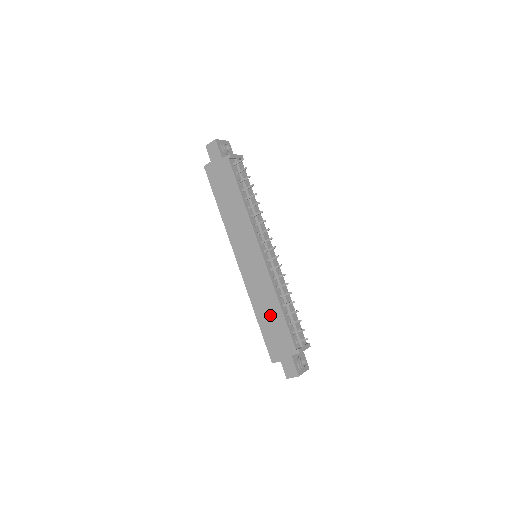
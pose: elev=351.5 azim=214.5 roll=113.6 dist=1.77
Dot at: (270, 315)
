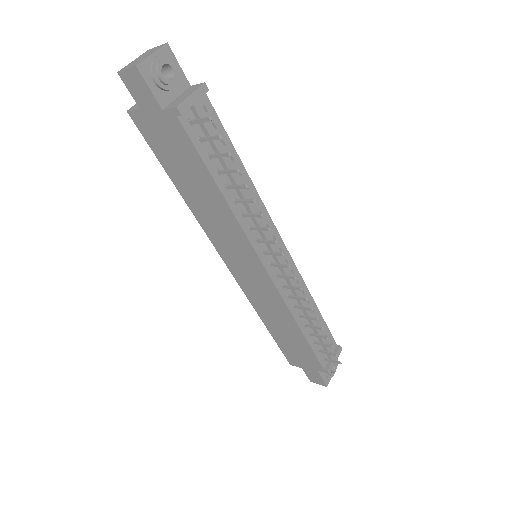
Dot at: (285, 331)
